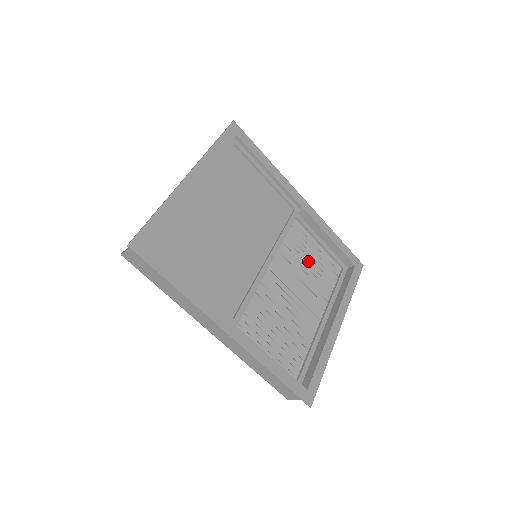
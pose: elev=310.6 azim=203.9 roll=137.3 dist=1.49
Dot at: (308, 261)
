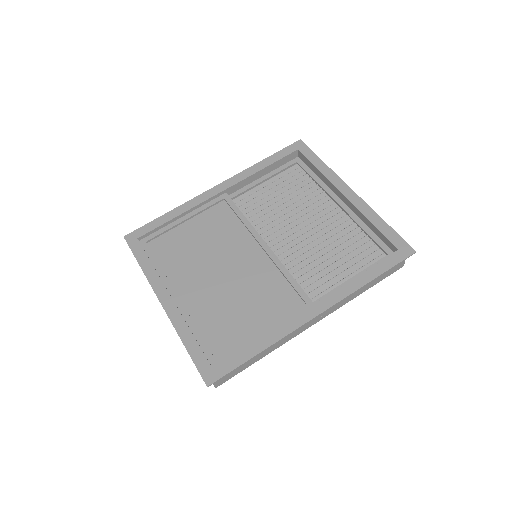
Dot at: (278, 200)
